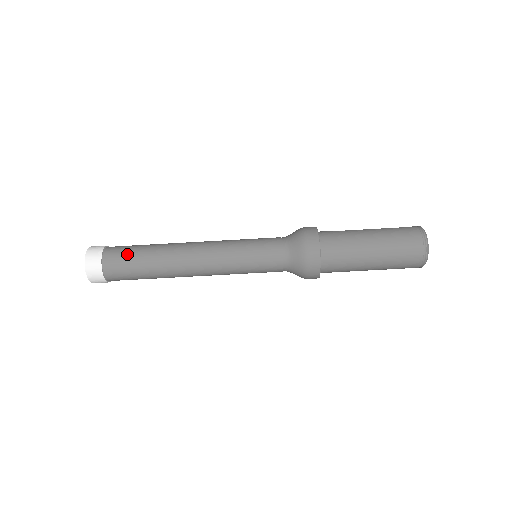
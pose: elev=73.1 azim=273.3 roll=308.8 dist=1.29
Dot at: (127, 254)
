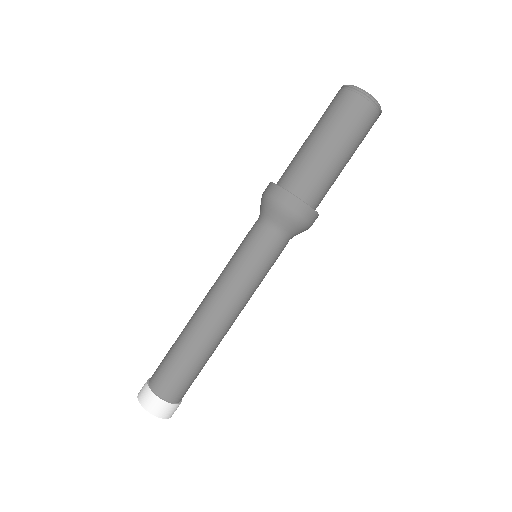
Dot at: (163, 359)
